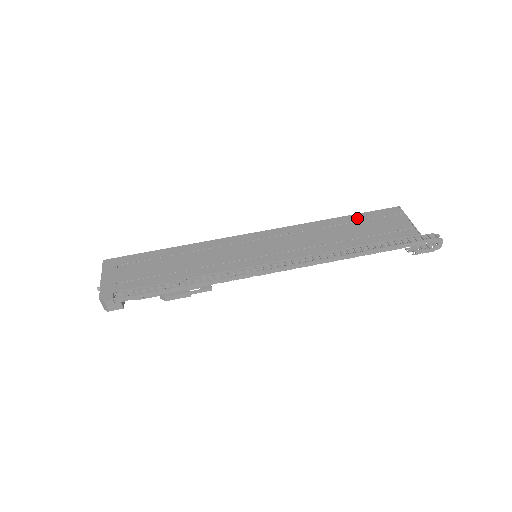
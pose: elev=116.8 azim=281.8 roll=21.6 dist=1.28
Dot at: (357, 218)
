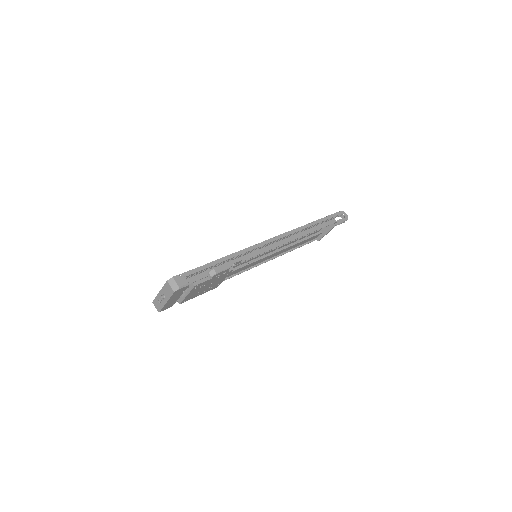
Dot at: occluded
